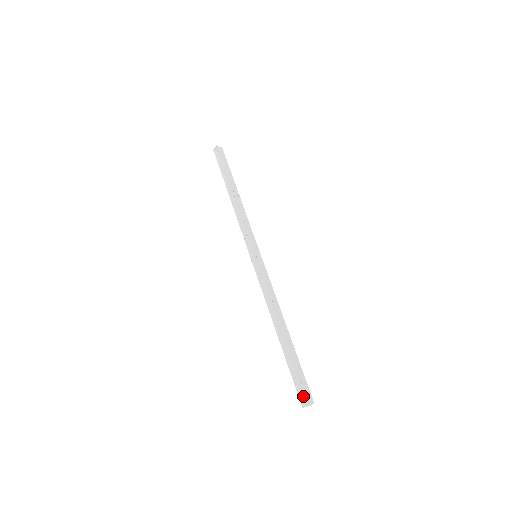
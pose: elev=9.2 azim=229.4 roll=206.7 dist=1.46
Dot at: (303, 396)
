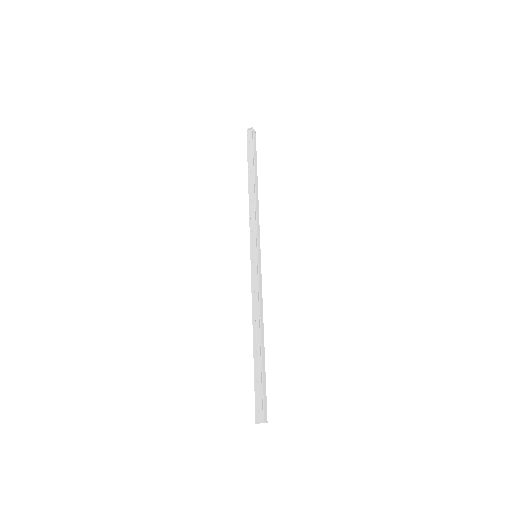
Dot at: (260, 412)
